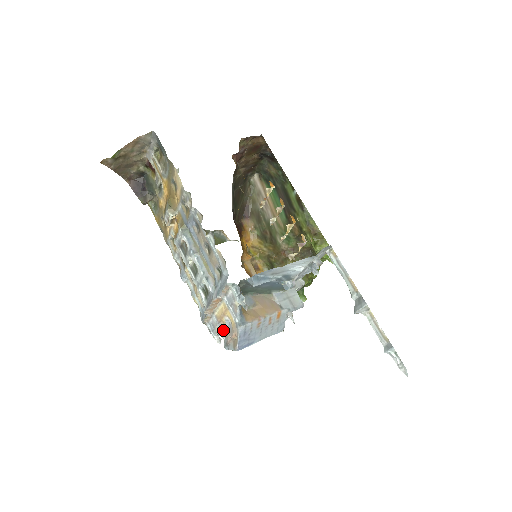
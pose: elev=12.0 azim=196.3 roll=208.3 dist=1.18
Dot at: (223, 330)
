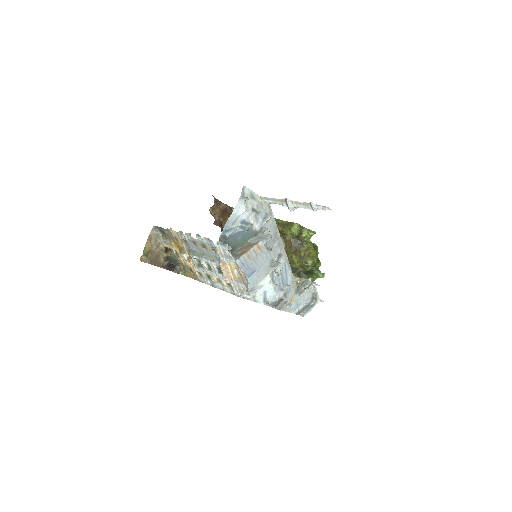
Dot at: (241, 282)
